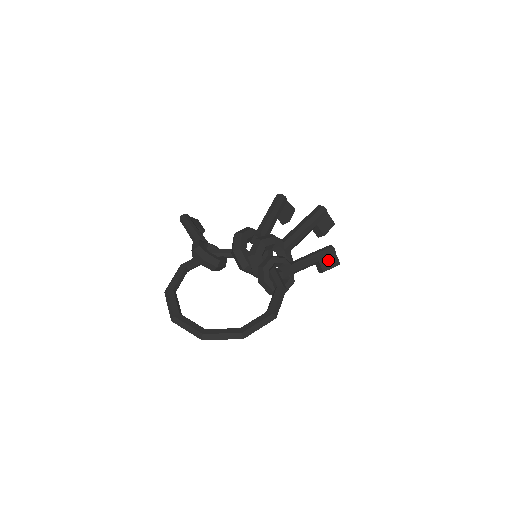
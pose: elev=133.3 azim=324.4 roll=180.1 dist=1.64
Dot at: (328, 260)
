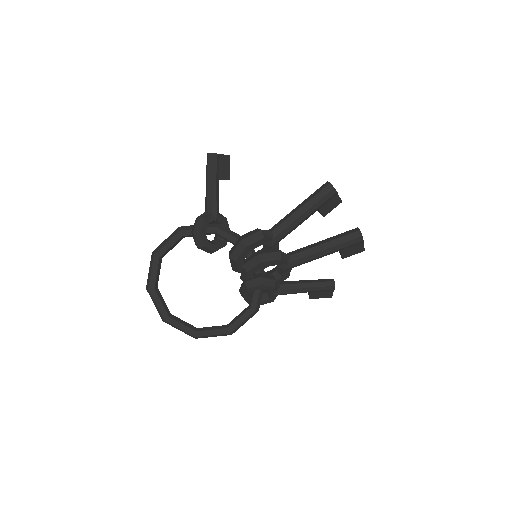
Dot at: (321, 293)
